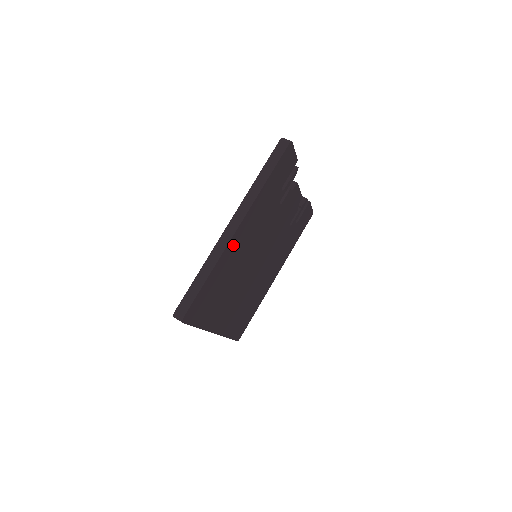
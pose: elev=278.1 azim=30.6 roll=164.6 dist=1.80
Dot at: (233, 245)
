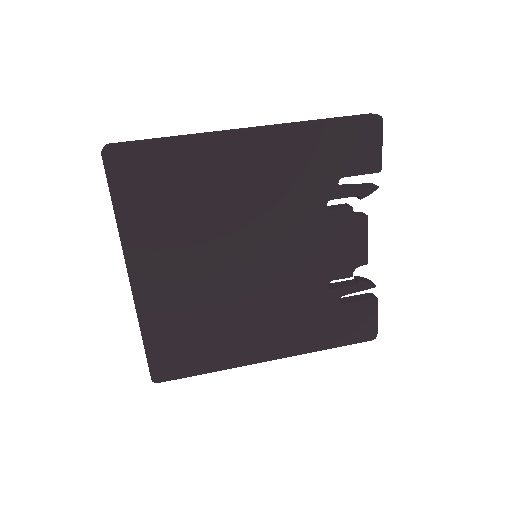
Dot at: (230, 150)
